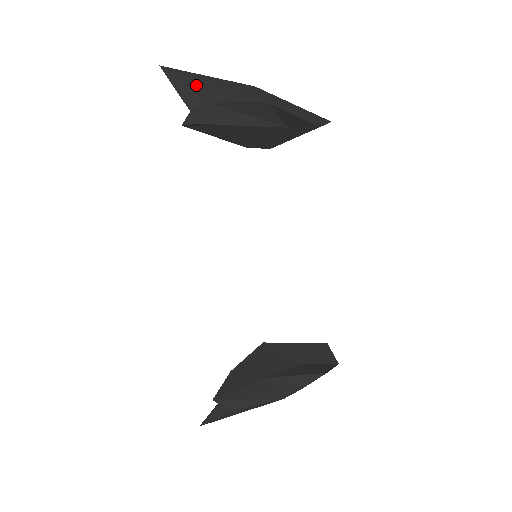
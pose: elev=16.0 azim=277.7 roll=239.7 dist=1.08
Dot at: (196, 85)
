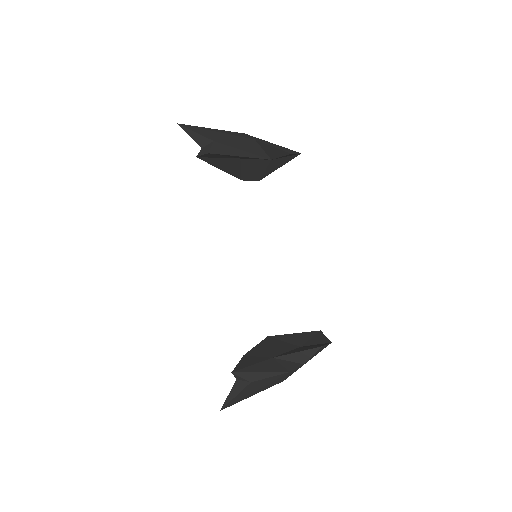
Dot at: (204, 132)
